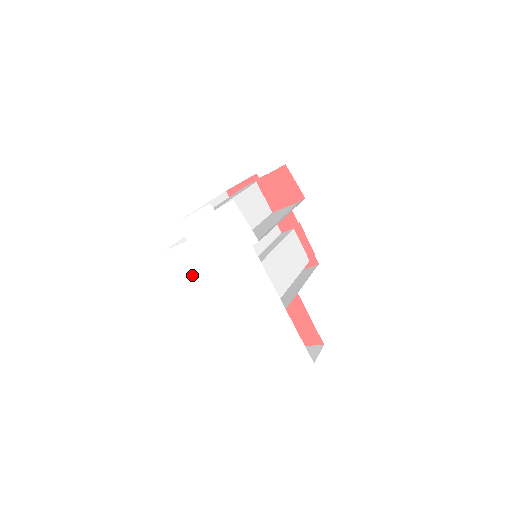
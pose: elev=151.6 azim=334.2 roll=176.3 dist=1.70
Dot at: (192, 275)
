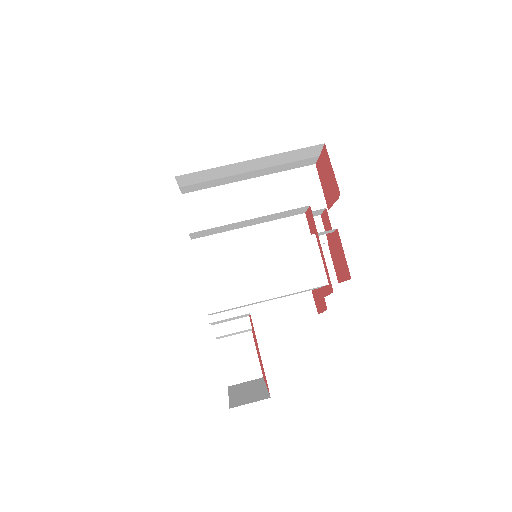
Dot at: occluded
